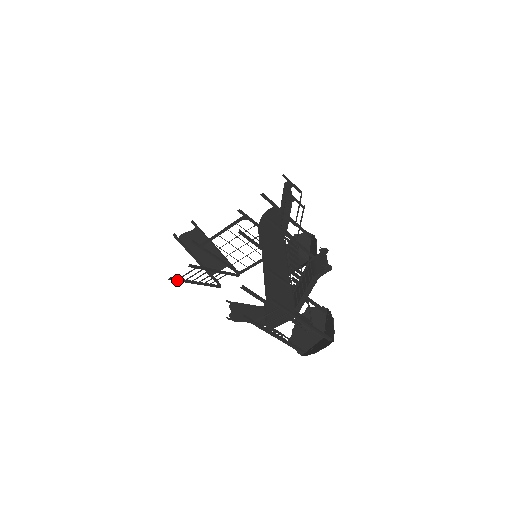
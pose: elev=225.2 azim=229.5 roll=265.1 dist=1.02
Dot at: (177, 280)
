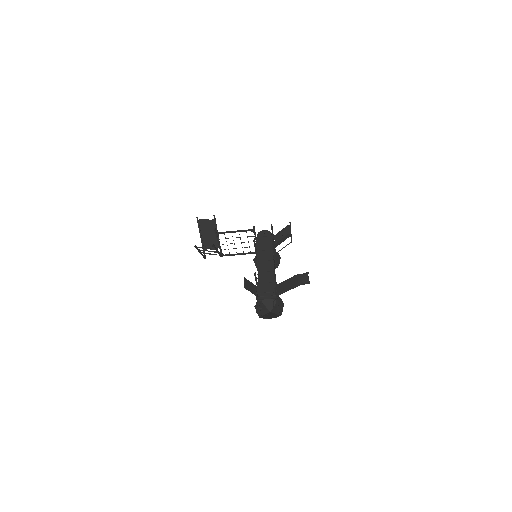
Dot at: (196, 248)
